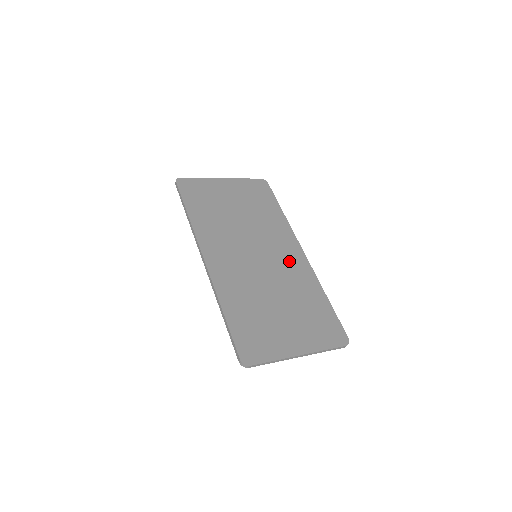
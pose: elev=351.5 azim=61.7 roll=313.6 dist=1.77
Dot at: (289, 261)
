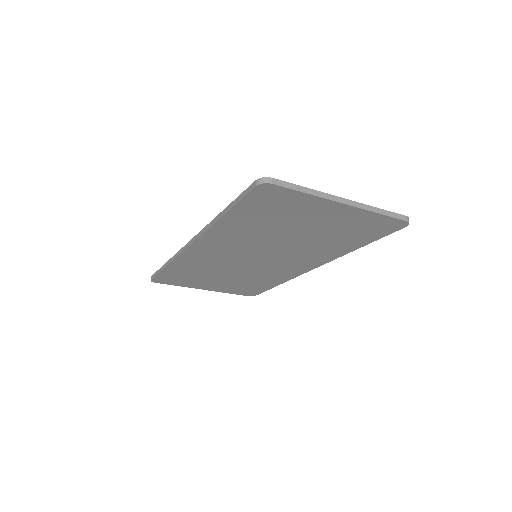
Dot at: occluded
